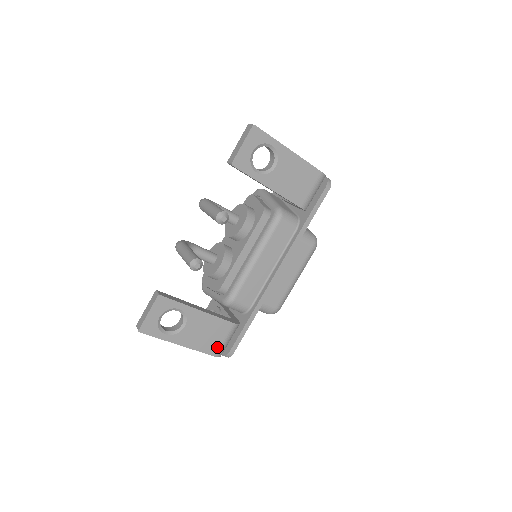
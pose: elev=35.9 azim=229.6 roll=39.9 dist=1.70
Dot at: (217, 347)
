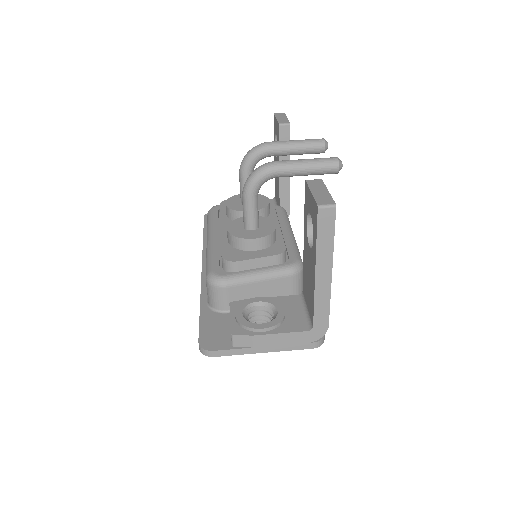
Dot at: occluded
